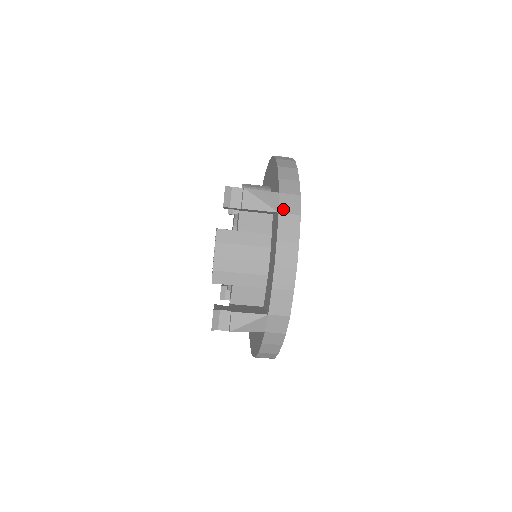
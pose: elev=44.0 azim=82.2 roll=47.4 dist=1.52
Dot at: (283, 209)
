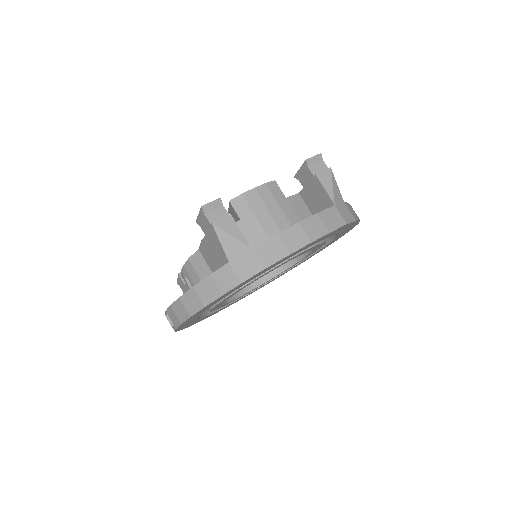
Dot at: (339, 208)
